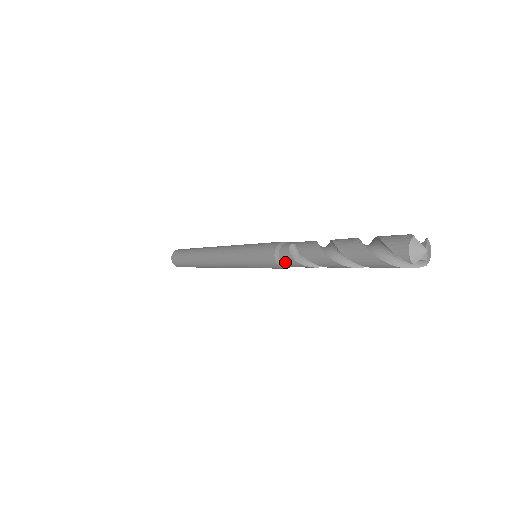
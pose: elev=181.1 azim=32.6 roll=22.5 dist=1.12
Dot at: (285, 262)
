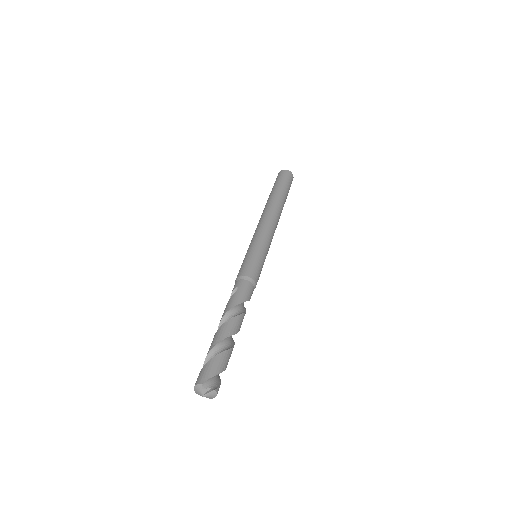
Dot at: occluded
